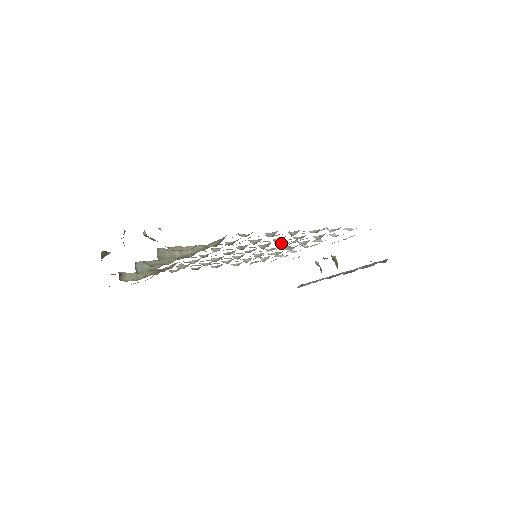
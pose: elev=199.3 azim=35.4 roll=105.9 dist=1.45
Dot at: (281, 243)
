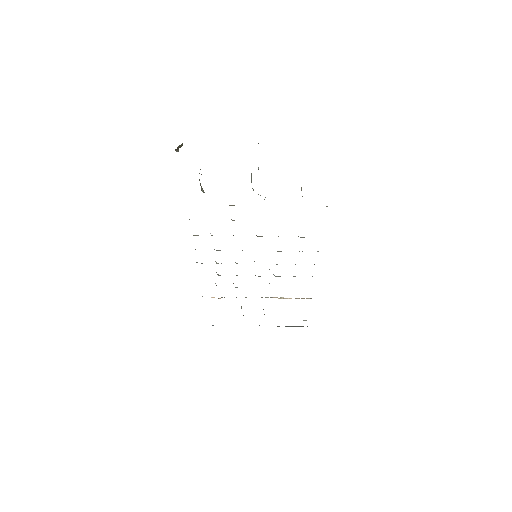
Dot at: occluded
